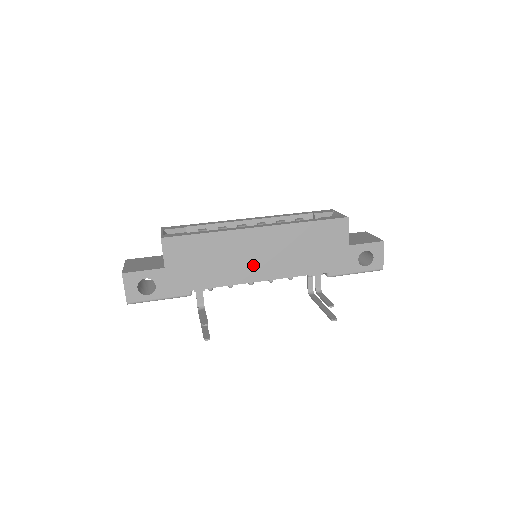
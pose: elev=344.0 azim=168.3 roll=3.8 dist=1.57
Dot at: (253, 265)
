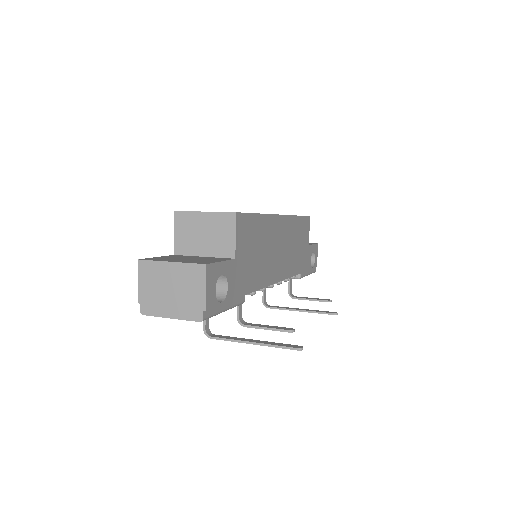
Dot at: (277, 261)
